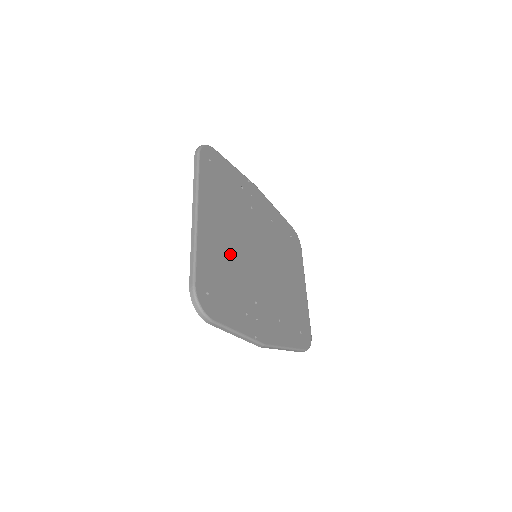
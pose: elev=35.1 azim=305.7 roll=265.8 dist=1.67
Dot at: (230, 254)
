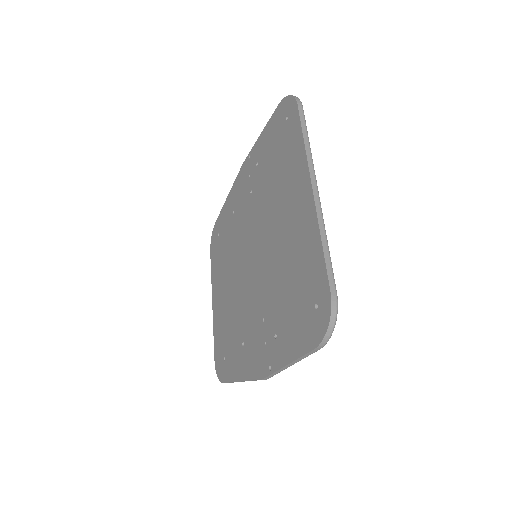
Dot at: occluded
